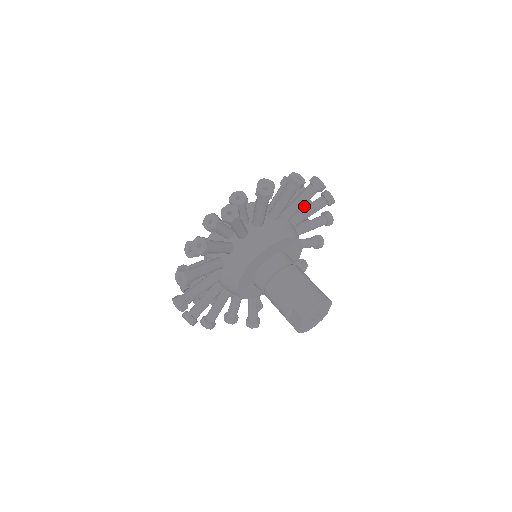
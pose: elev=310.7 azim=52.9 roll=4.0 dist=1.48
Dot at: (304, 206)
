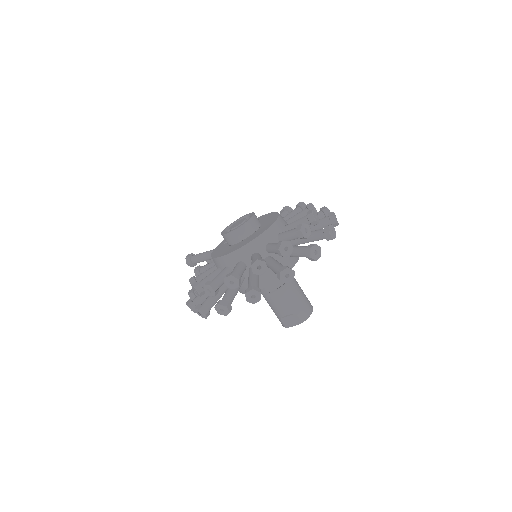
Dot at: occluded
